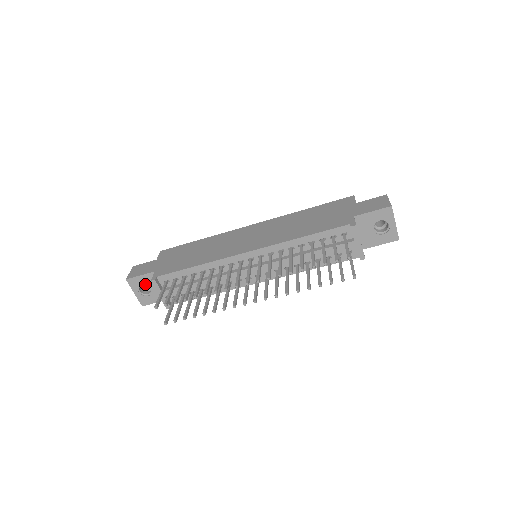
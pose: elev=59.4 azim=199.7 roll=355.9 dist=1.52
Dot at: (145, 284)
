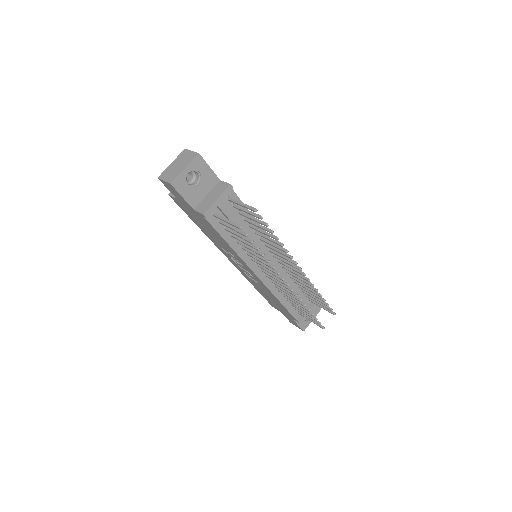
Dot at: (200, 176)
